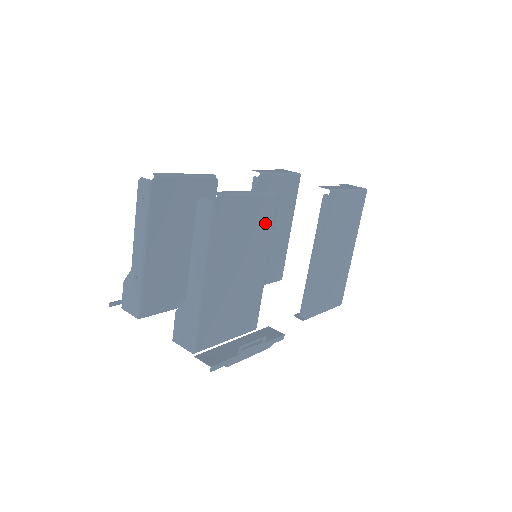
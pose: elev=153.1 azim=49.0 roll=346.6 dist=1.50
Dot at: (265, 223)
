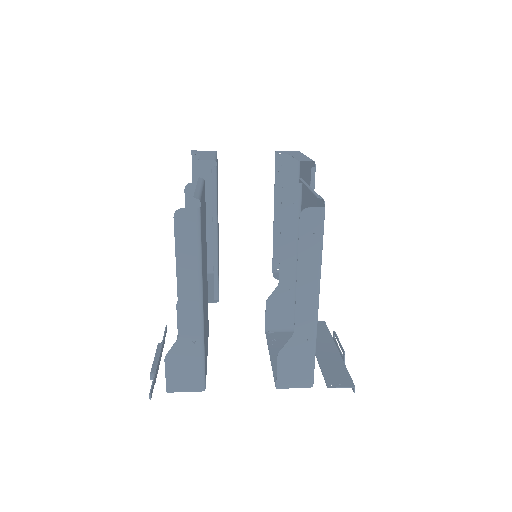
Dot at: occluded
